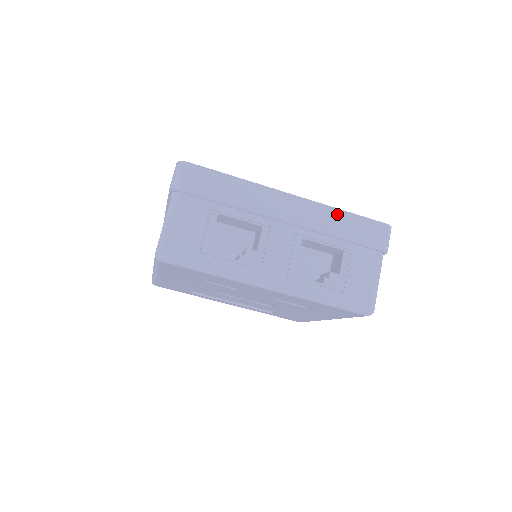
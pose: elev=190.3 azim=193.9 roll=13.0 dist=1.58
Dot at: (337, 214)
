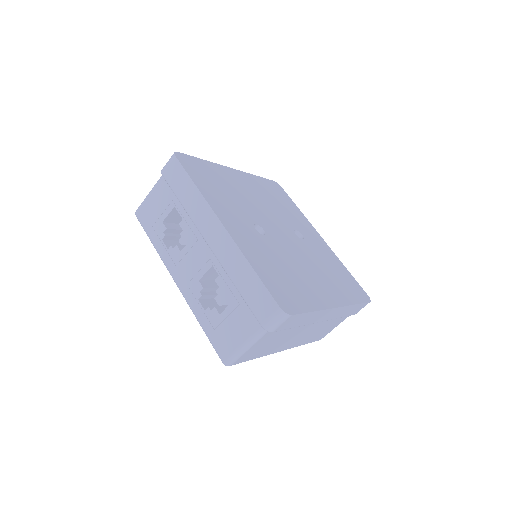
Dot at: (245, 266)
